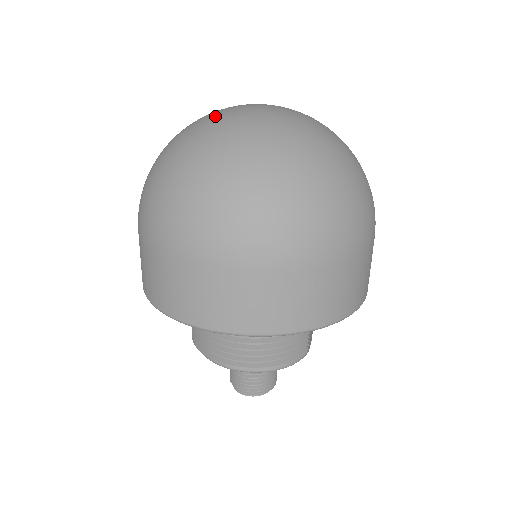
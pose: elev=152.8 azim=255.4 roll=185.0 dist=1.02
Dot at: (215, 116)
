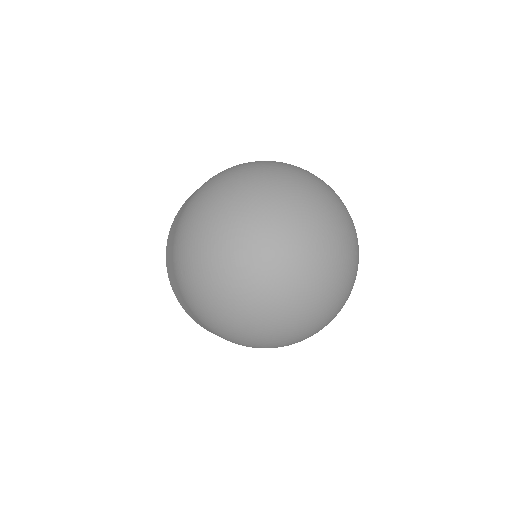
Dot at: (283, 289)
